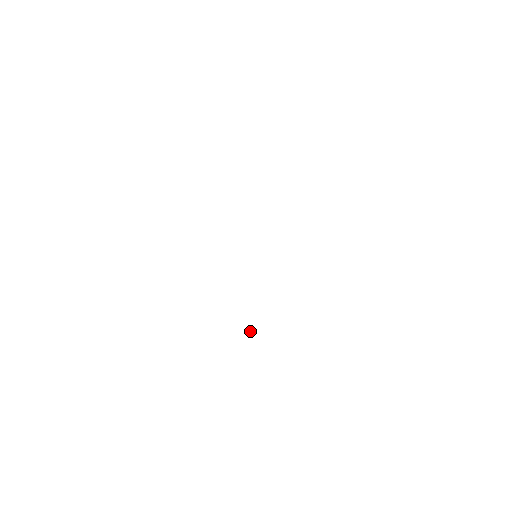
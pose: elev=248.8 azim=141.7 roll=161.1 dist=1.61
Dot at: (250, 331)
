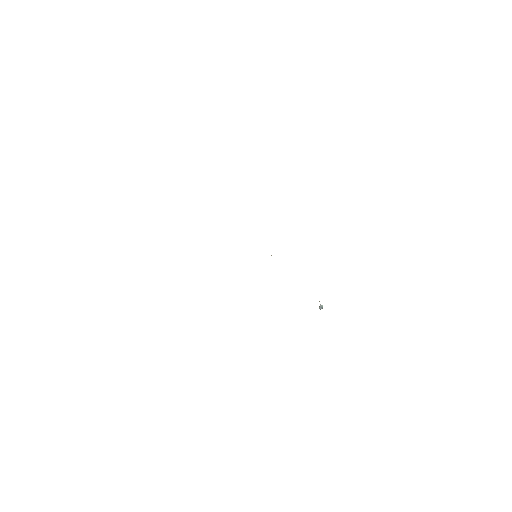
Dot at: occluded
